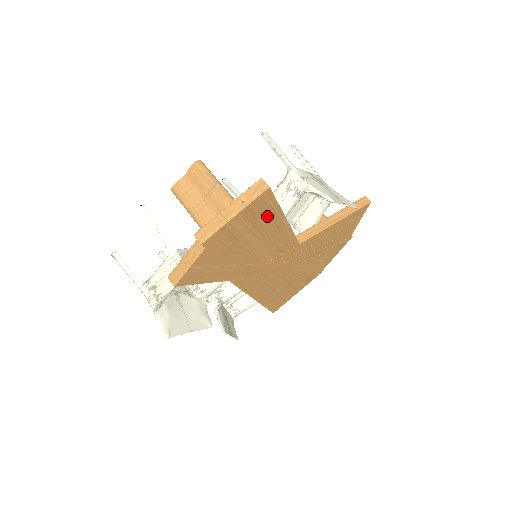
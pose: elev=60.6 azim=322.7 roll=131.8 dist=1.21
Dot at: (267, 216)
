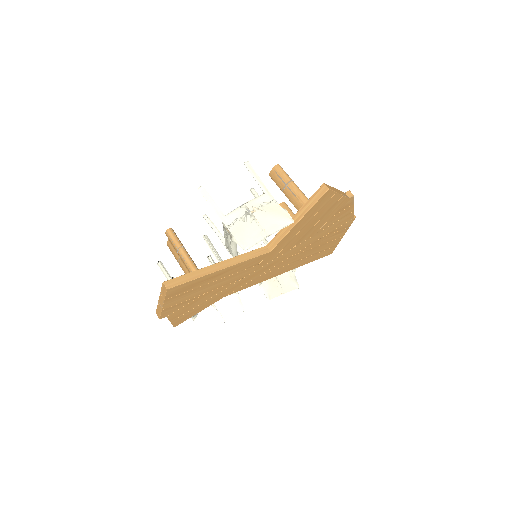
Dot at: (195, 284)
